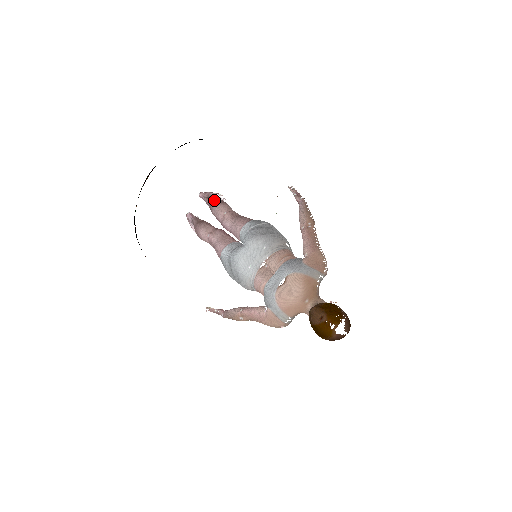
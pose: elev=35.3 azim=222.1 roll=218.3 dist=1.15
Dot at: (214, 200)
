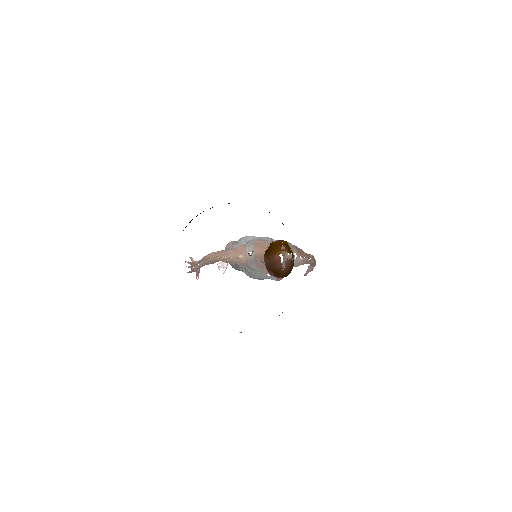
Dot at: occluded
